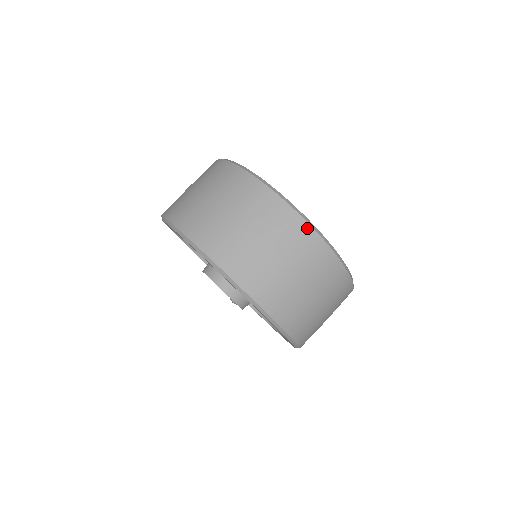
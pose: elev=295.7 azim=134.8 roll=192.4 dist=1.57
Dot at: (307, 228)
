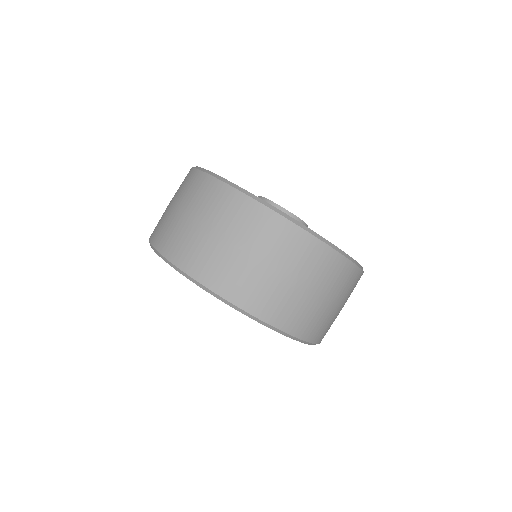
Dot at: (314, 242)
